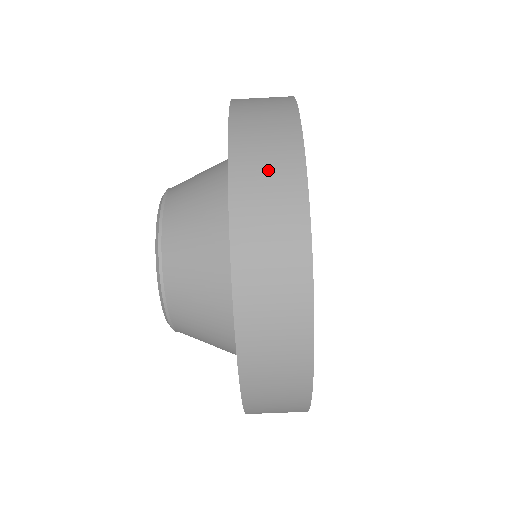
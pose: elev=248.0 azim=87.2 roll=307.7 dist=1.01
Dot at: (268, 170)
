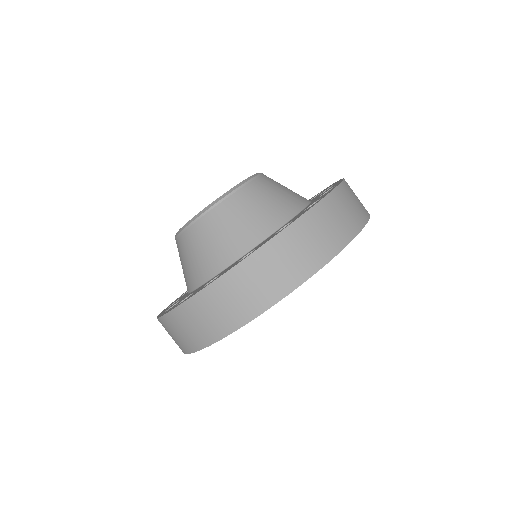
Dot at: (354, 203)
